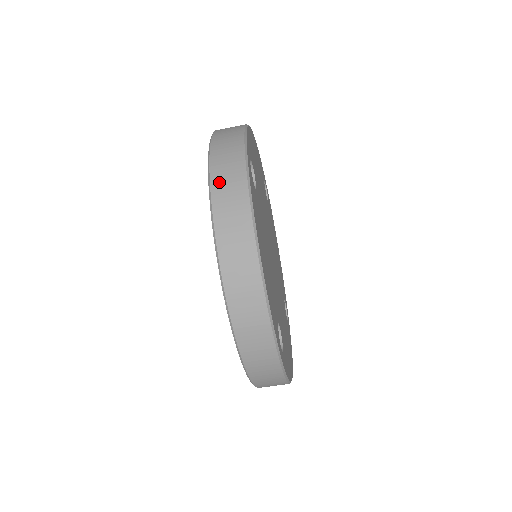
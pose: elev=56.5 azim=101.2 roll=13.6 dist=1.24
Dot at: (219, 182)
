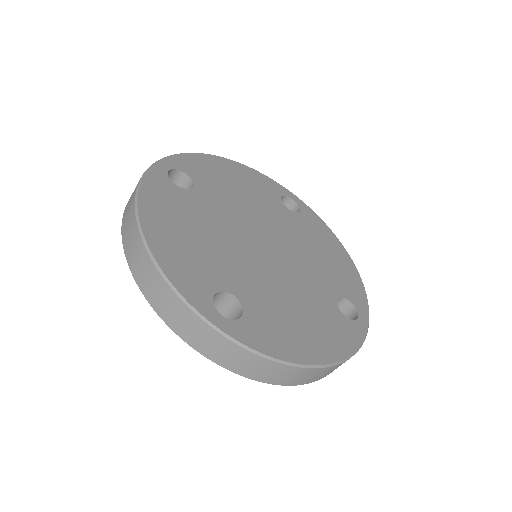
Dot at: (237, 368)
